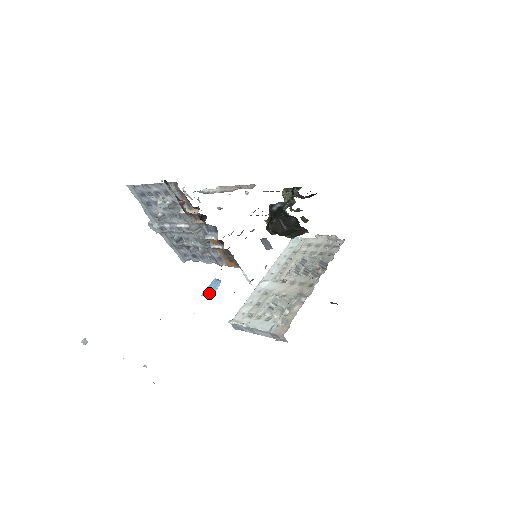
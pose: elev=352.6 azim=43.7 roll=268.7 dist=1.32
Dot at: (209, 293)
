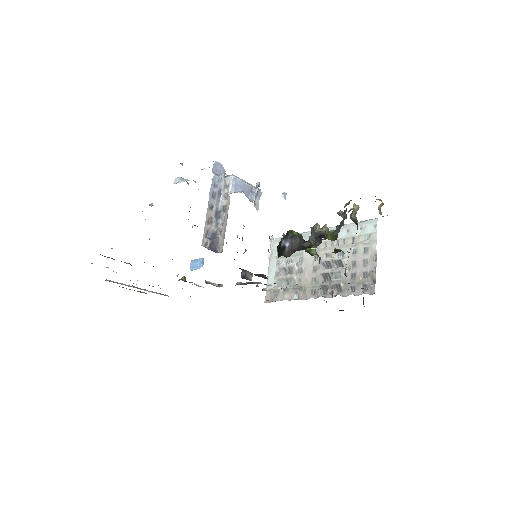
Dot at: (192, 267)
